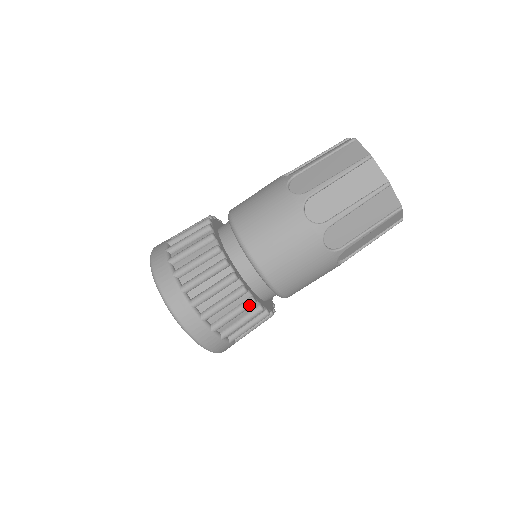
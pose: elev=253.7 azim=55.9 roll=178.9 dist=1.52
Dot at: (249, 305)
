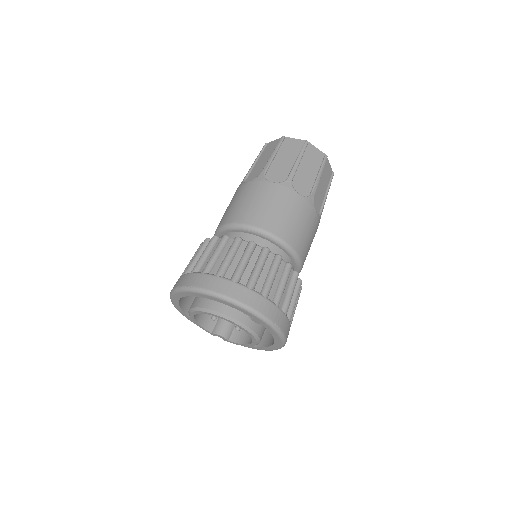
Dot at: (278, 260)
